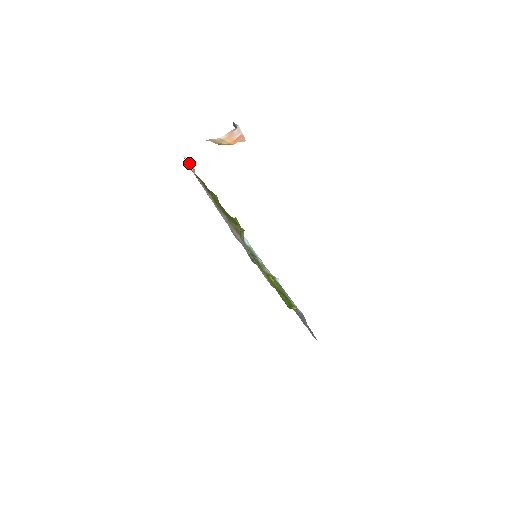
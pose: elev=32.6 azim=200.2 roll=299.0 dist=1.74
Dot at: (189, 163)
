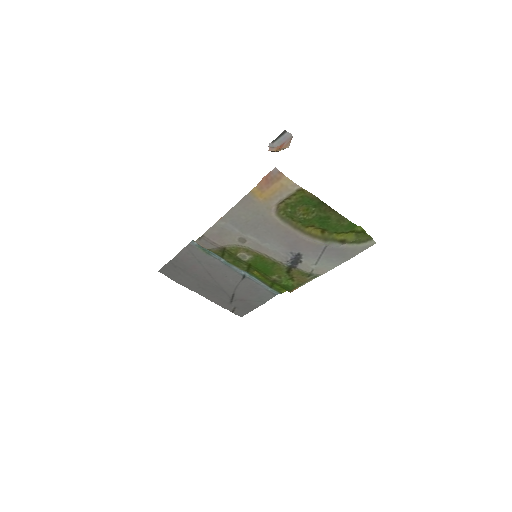
Dot at: (271, 174)
